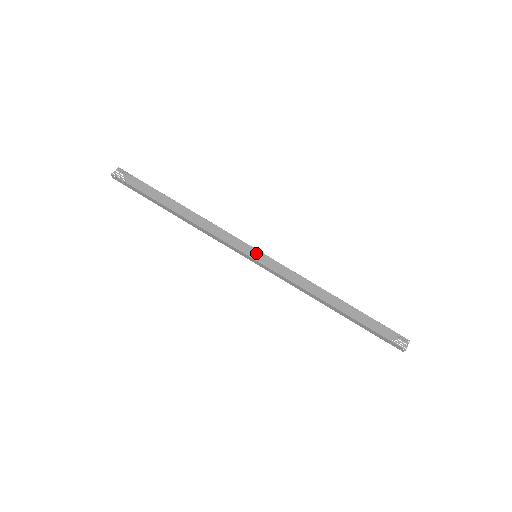
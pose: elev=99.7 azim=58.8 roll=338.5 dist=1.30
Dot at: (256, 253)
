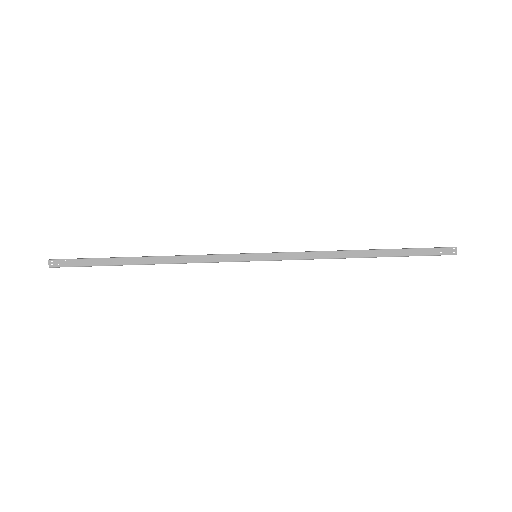
Dot at: occluded
